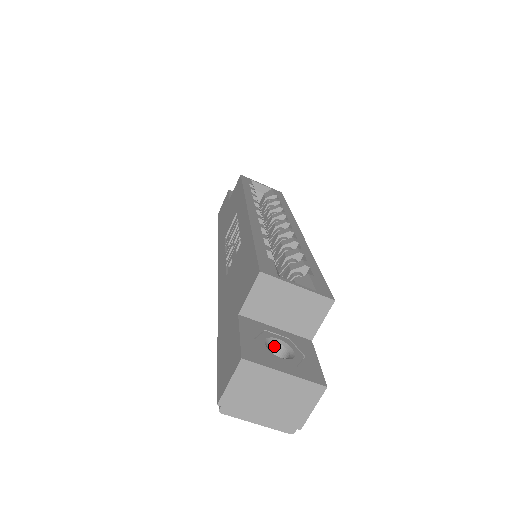
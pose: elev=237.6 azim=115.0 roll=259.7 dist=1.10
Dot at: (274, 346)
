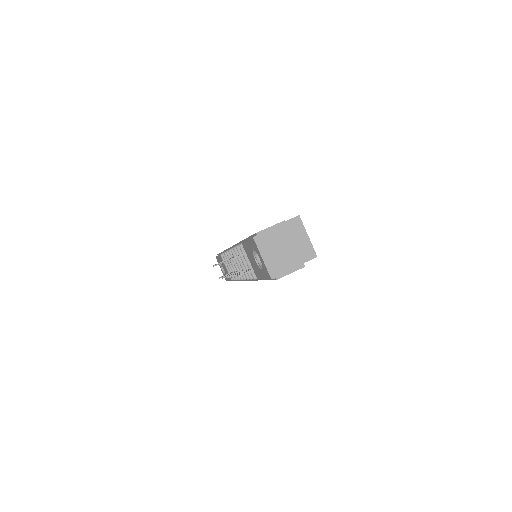
Dot at: occluded
